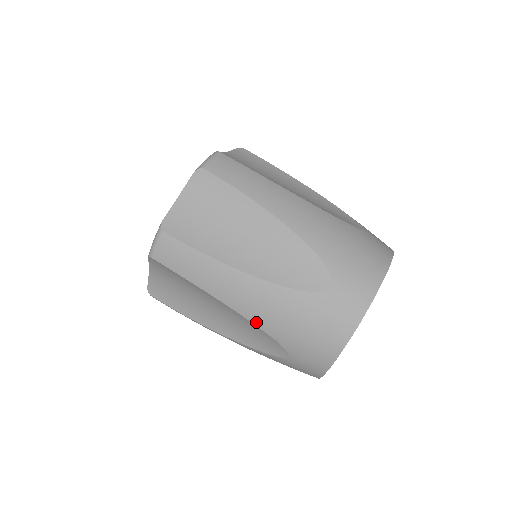
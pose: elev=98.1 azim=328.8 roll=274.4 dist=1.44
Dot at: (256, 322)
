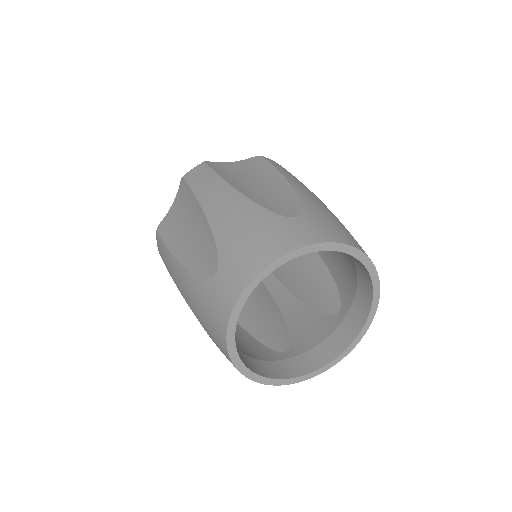
Dot at: (214, 227)
